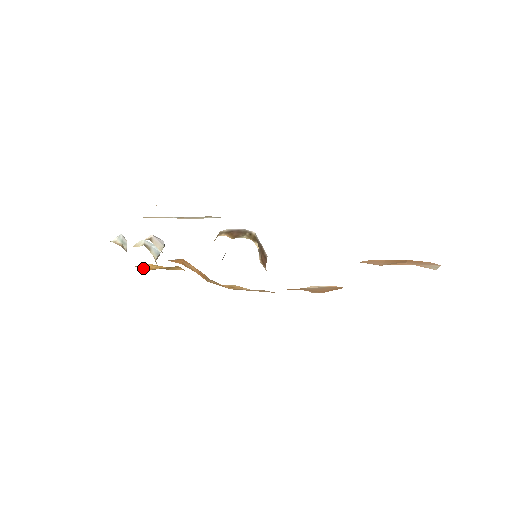
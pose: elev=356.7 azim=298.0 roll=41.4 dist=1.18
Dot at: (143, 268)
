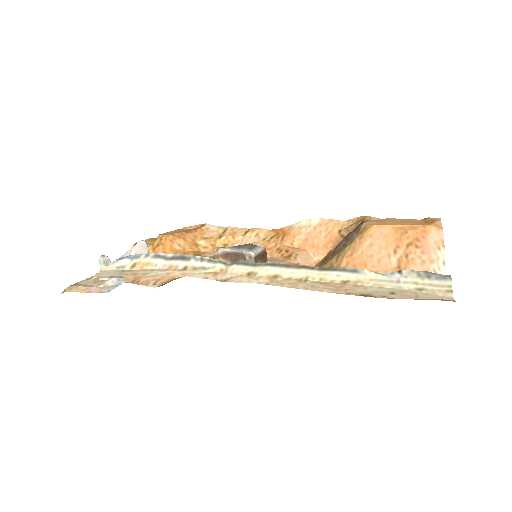
Dot at: occluded
